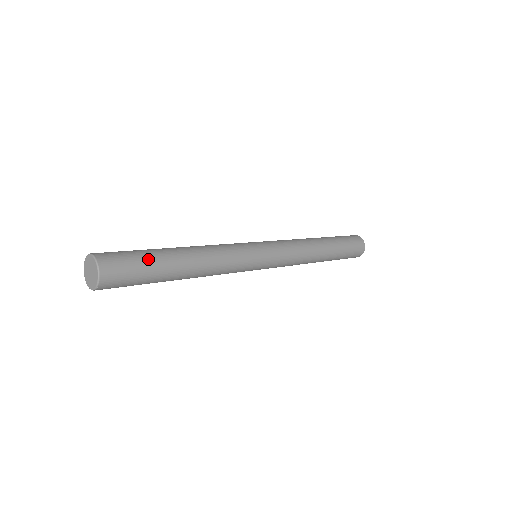
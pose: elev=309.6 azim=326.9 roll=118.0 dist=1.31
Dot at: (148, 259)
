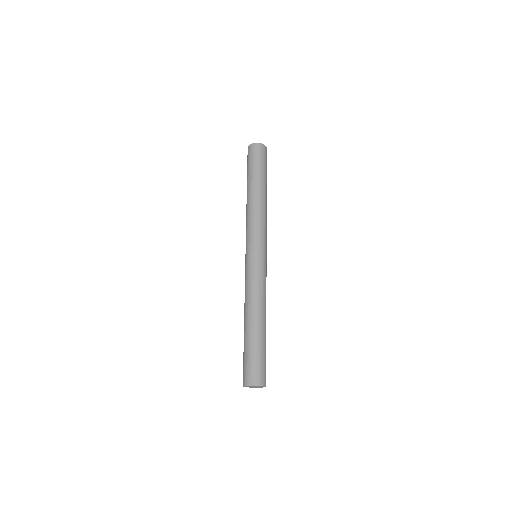
Dot at: (259, 350)
